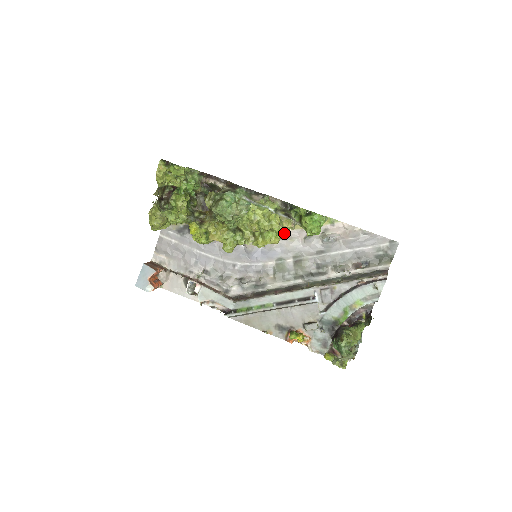
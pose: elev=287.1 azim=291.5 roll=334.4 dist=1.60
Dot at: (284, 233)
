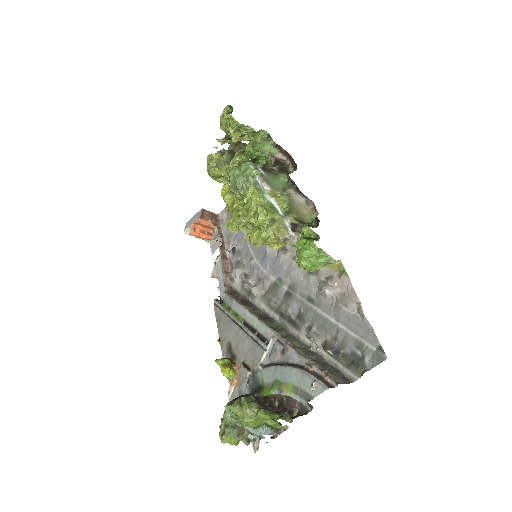
Dot at: (281, 245)
